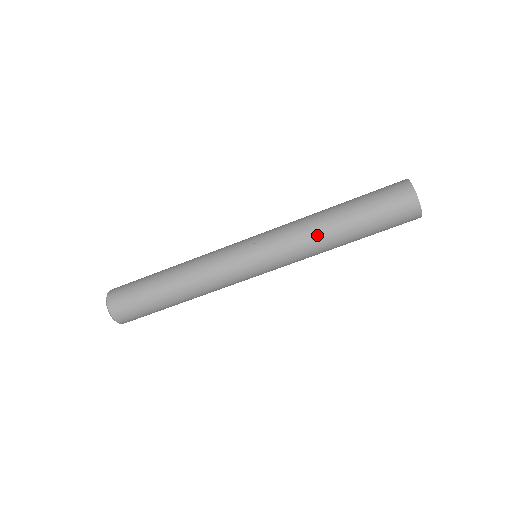
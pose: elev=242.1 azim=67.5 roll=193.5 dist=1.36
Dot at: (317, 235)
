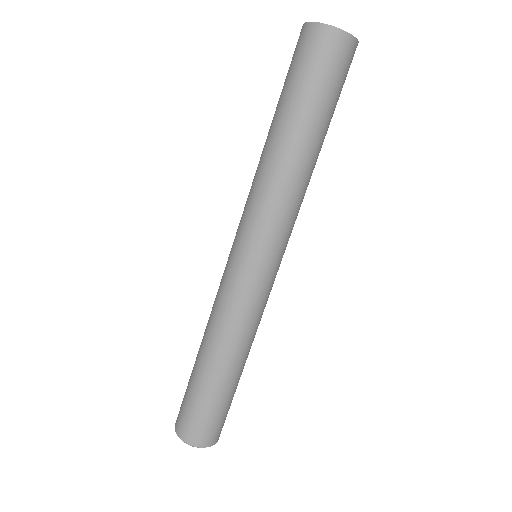
Dot at: (300, 180)
